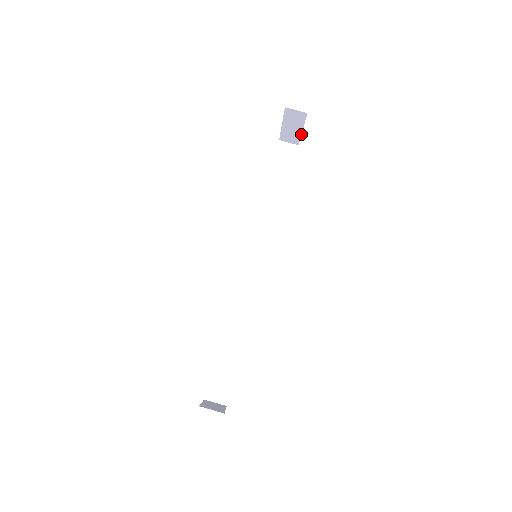
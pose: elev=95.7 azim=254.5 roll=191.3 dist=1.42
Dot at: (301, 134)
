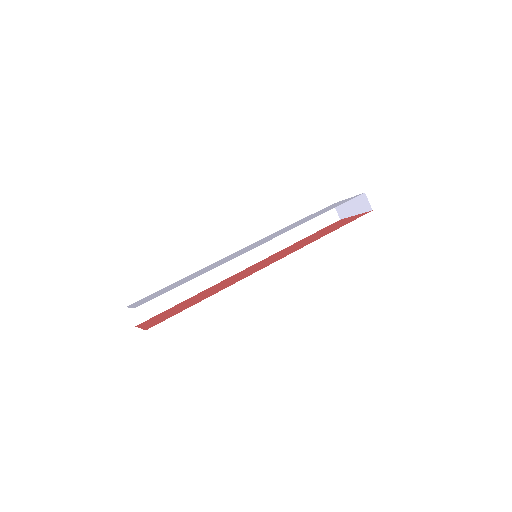
Dot at: (351, 216)
